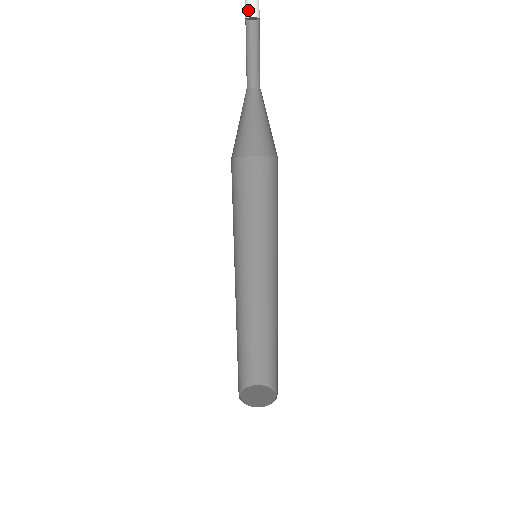
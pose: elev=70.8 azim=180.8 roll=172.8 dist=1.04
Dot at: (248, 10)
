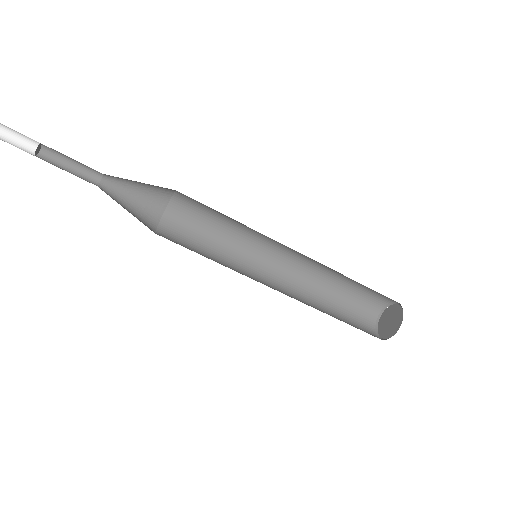
Dot at: (28, 151)
